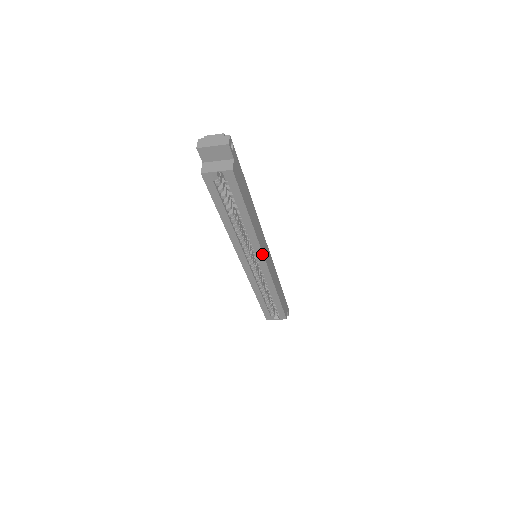
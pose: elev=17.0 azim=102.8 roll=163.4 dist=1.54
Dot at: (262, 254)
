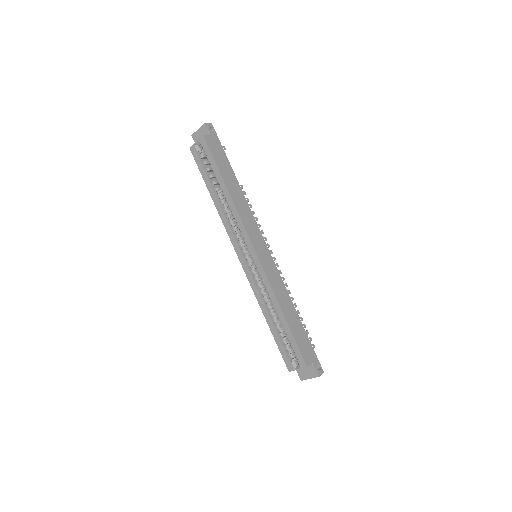
Dot at: (248, 236)
